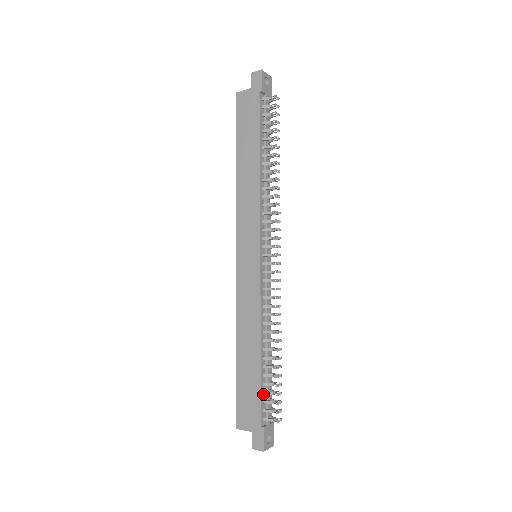
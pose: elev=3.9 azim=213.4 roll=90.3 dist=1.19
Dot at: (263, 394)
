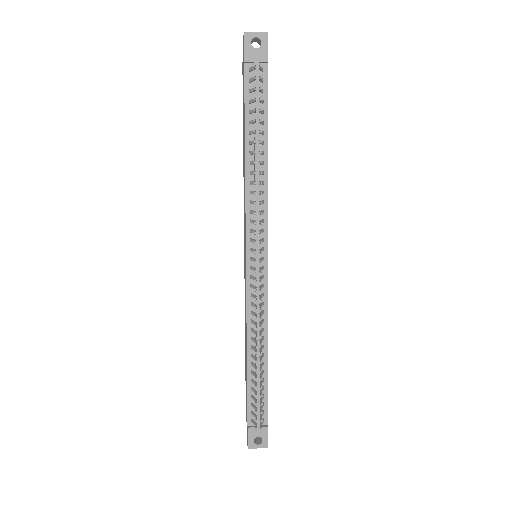
Dot at: (251, 397)
